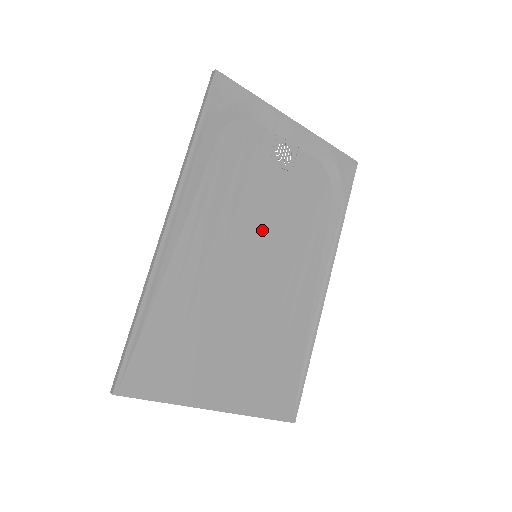
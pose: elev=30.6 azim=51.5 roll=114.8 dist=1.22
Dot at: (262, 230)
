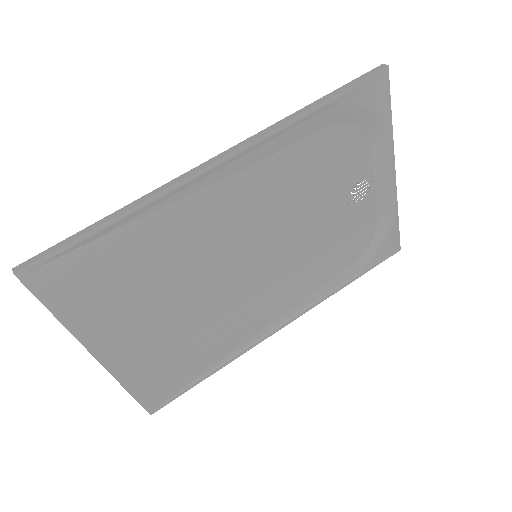
Dot at: (282, 239)
